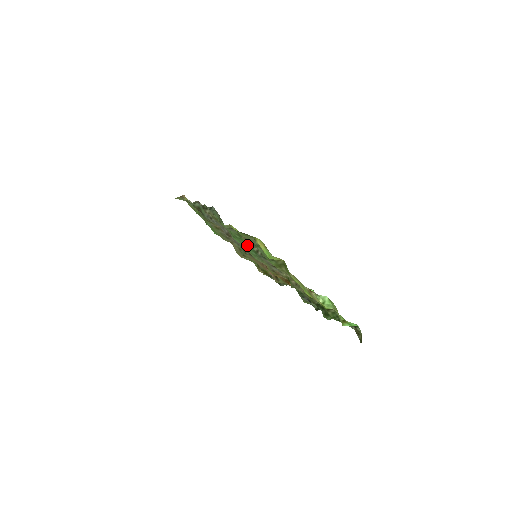
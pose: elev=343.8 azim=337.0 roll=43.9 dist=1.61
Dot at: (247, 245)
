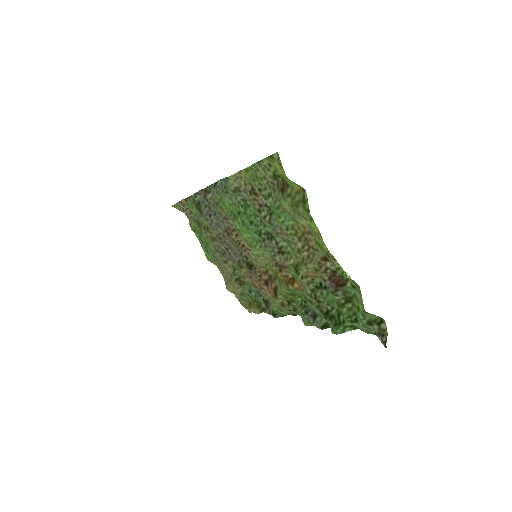
Dot at: (251, 224)
